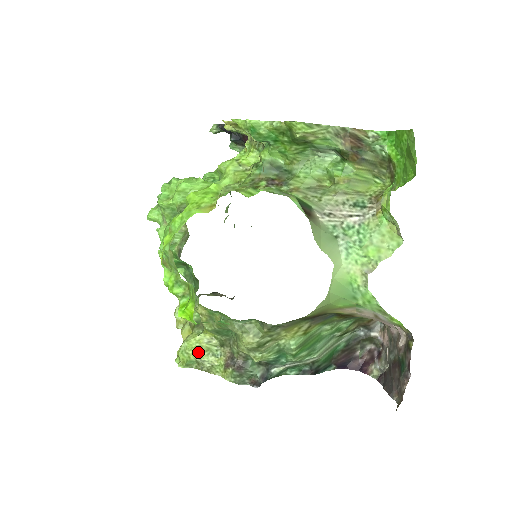
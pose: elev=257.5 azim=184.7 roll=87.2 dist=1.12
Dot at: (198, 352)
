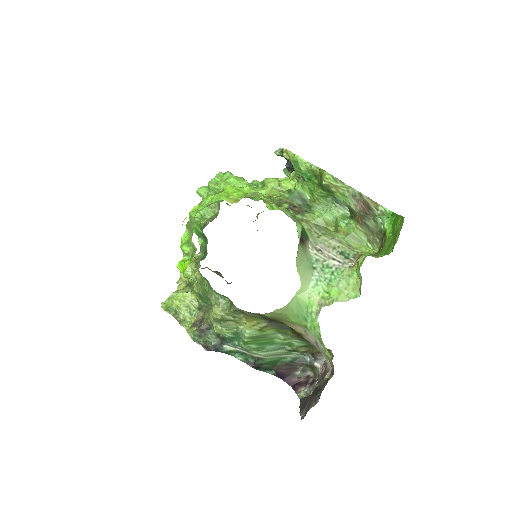
Dot at: (180, 304)
